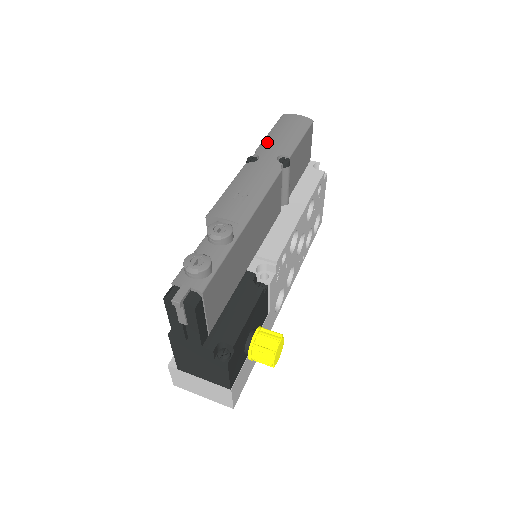
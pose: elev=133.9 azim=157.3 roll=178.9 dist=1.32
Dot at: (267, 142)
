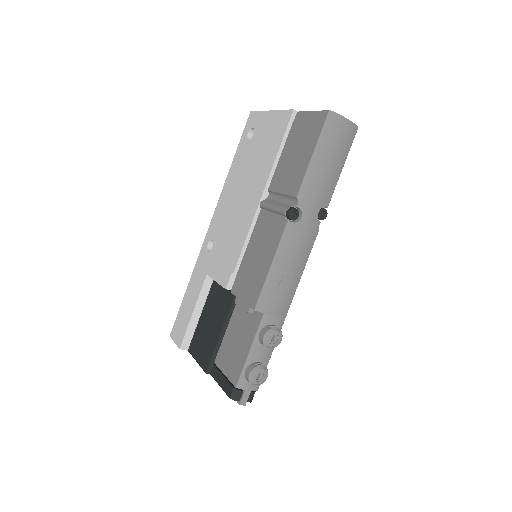
Dot at: (311, 182)
